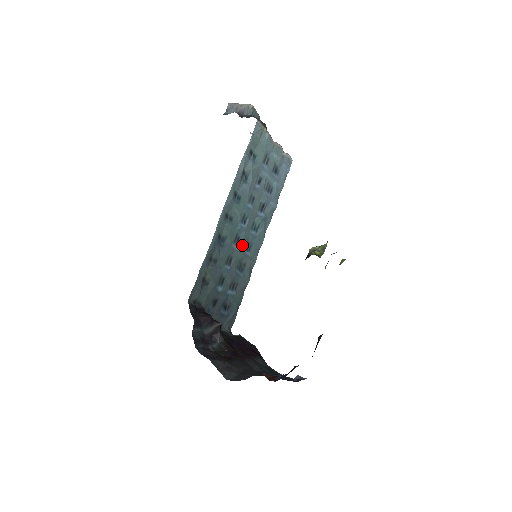
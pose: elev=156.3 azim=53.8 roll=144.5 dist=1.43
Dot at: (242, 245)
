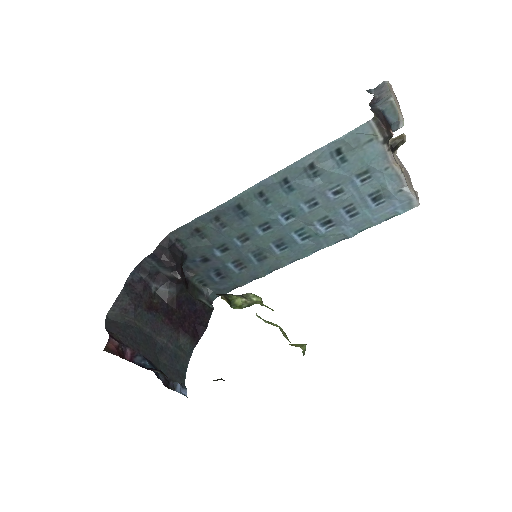
Dot at: (271, 237)
